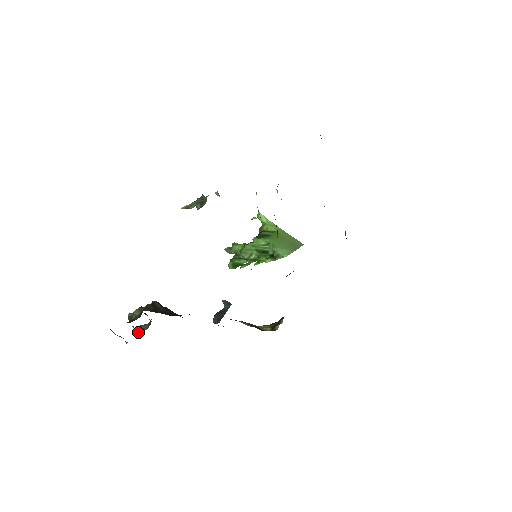
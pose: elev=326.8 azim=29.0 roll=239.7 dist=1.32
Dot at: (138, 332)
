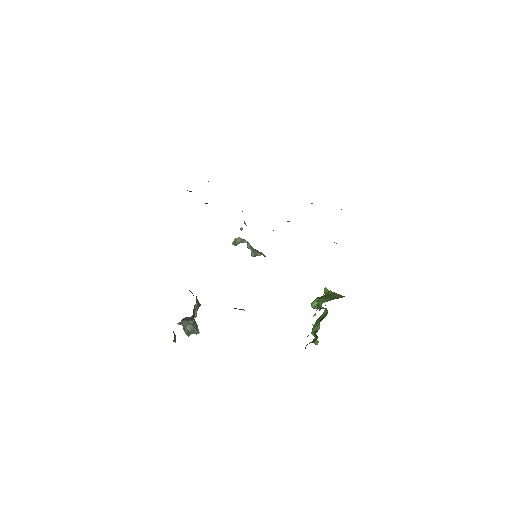
Dot at: (186, 334)
